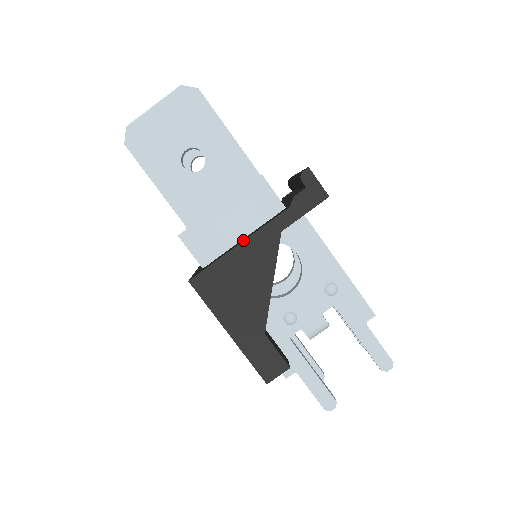
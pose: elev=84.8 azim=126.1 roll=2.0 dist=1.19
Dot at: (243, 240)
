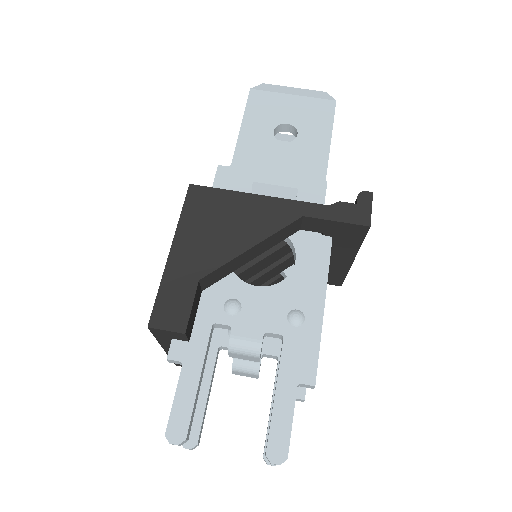
Dot at: (265, 197)
